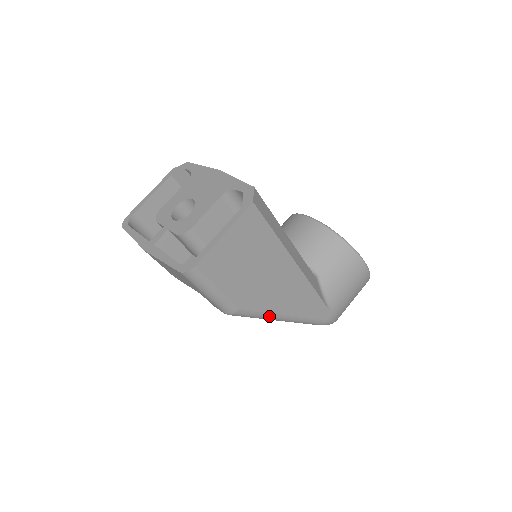
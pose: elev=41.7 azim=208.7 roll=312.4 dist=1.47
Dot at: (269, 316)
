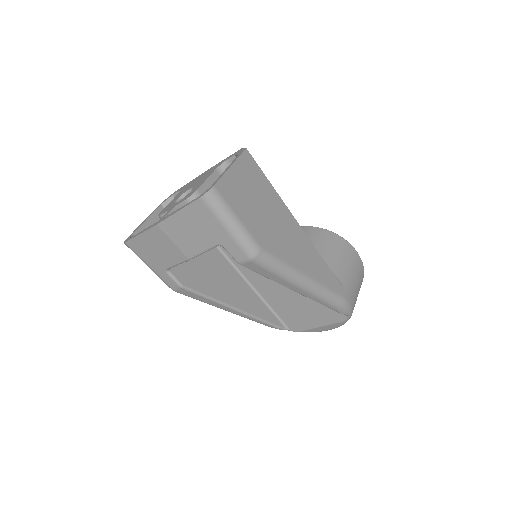
Dot at: (290, 270)
